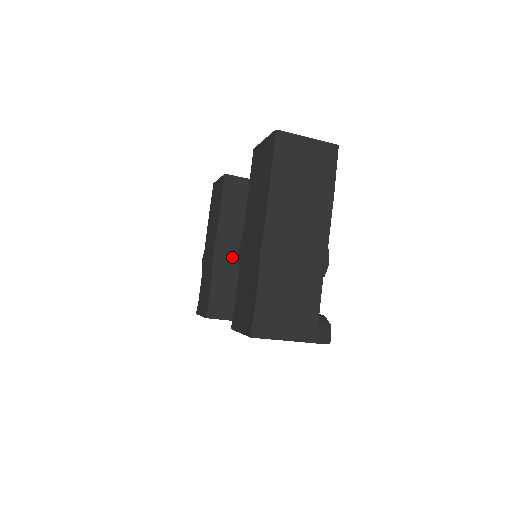
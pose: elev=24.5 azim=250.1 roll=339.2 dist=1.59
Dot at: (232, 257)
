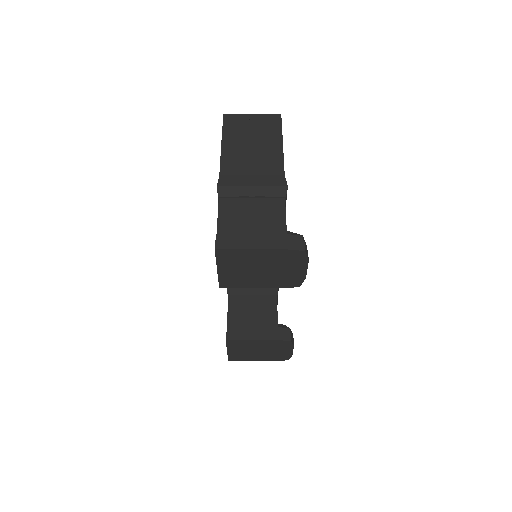
Dot at: occluded
